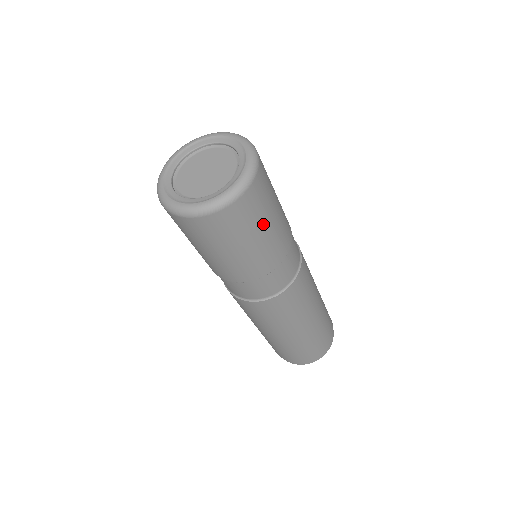
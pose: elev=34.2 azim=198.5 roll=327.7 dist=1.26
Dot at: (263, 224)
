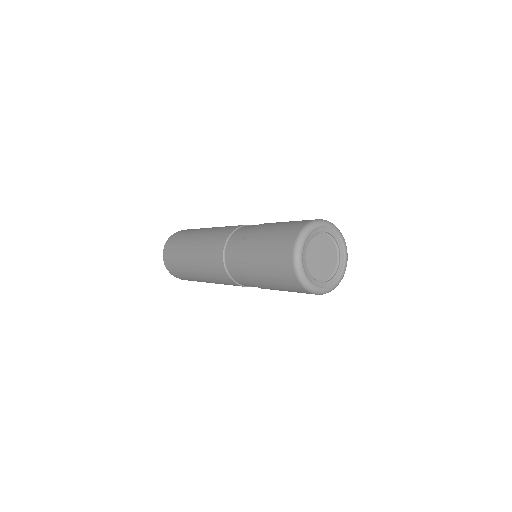
Dot at: occluded
